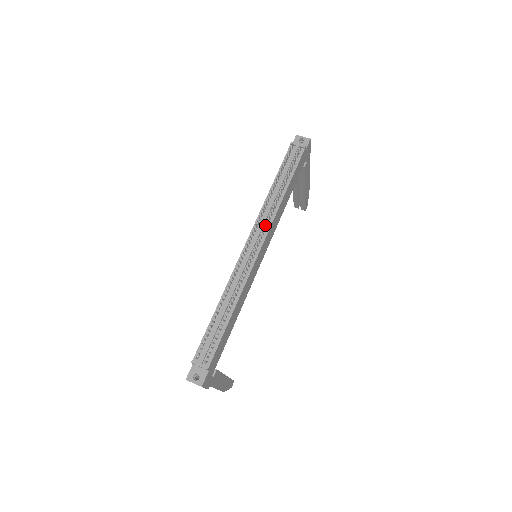
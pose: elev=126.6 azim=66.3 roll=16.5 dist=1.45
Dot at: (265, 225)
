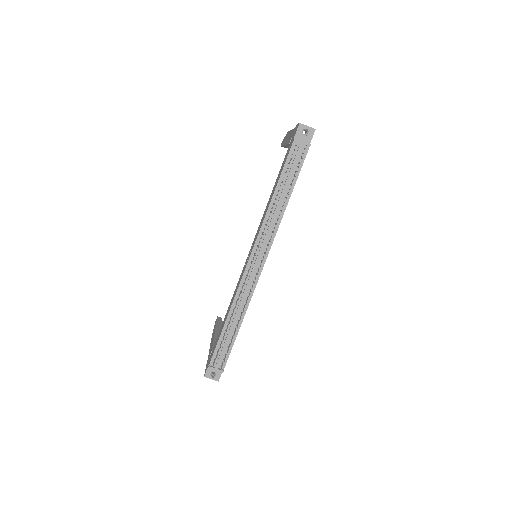
Dot at: (268, 239)
